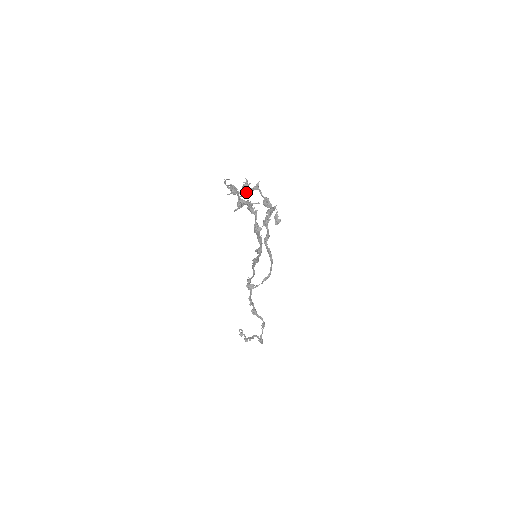
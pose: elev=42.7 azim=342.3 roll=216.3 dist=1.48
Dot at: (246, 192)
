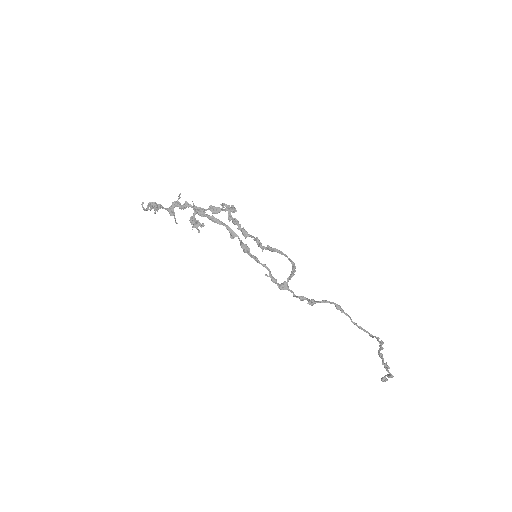
Dot at: (197, 224)
